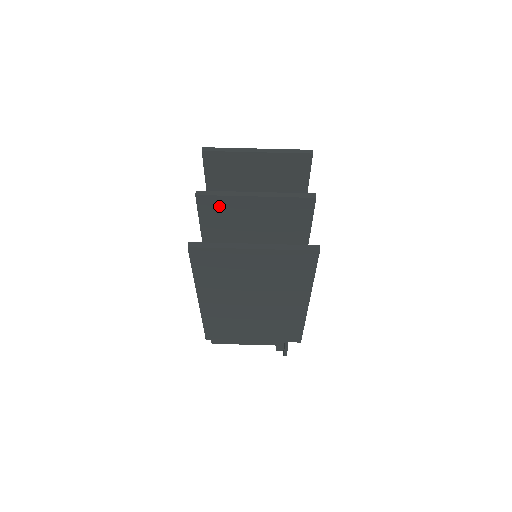
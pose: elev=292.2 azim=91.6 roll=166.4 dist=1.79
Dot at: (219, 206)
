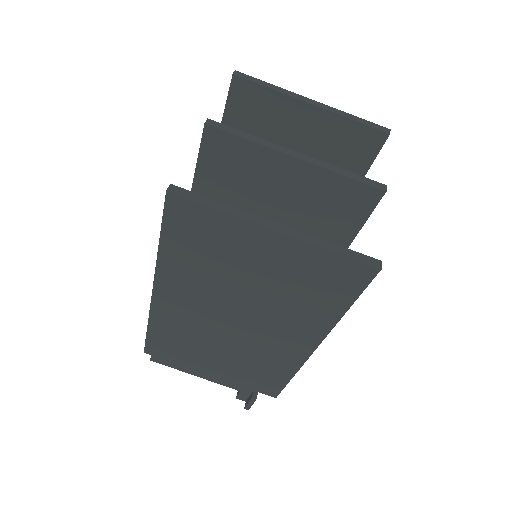
Dot at: (234, 156)
